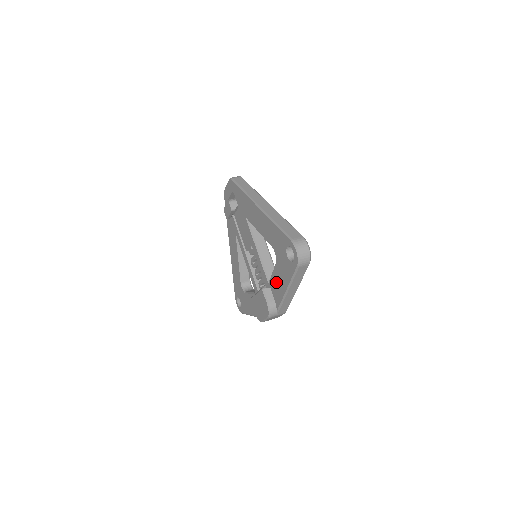
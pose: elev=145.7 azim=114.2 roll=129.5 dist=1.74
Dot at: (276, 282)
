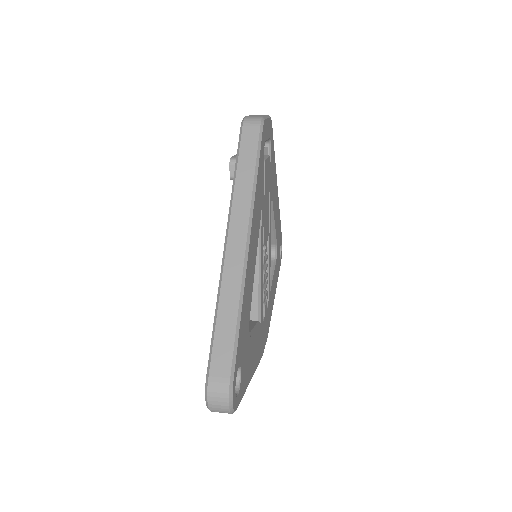
Dot at: occluded
